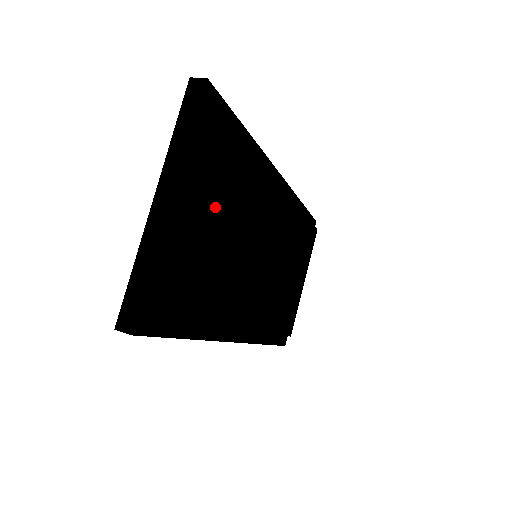
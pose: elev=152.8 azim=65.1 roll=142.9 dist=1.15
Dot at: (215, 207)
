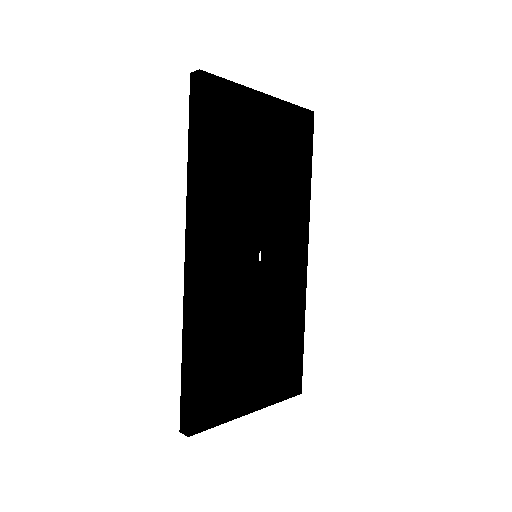
Dot at: (276, 135)
